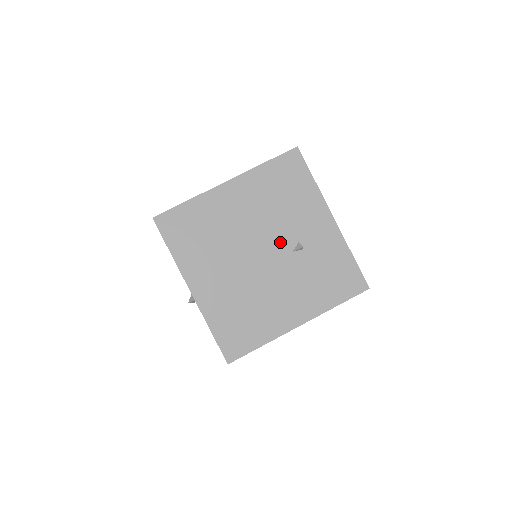
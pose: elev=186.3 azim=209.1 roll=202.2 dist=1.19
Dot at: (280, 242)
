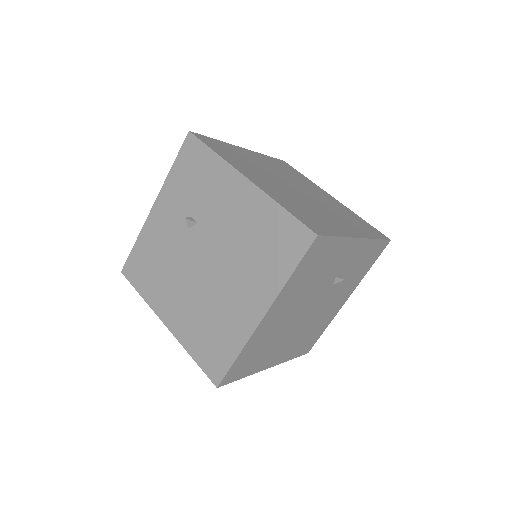
Dot at: (322, 291)
